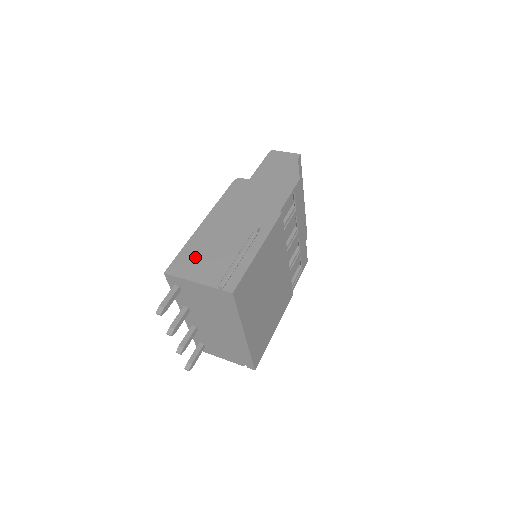
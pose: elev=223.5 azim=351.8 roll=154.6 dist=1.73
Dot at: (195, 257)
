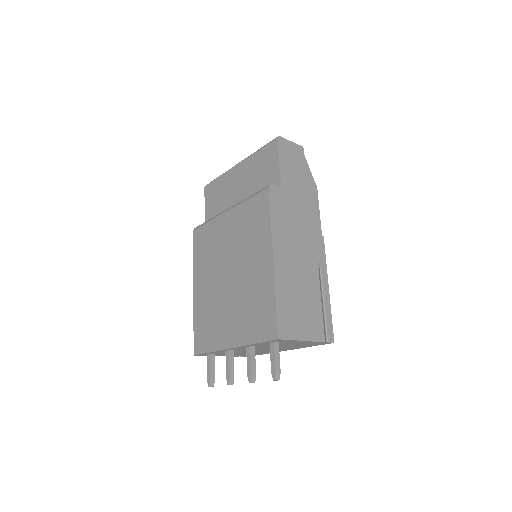
Dot at: (292, 310)
